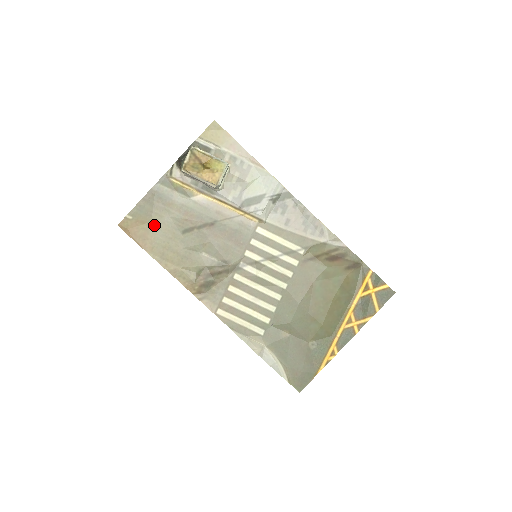
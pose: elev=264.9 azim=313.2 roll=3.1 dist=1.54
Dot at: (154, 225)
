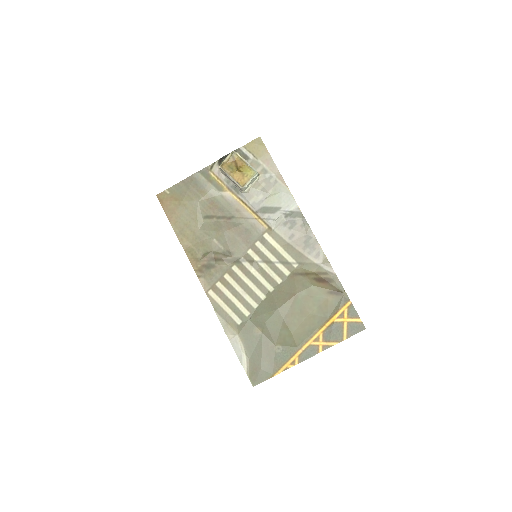
Dot at: (184, 204)
